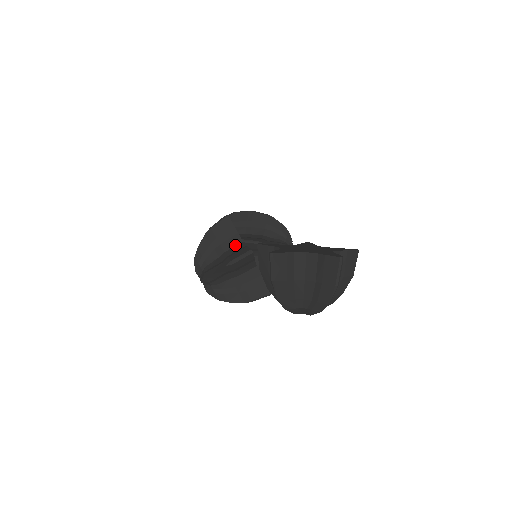
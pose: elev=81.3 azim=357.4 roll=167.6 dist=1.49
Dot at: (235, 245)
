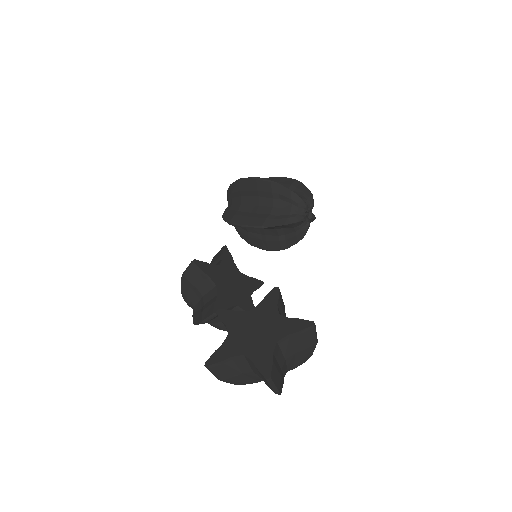
Dot at: (210, 289)
